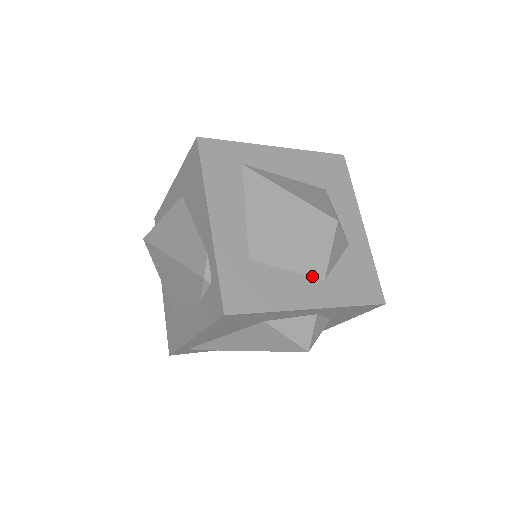
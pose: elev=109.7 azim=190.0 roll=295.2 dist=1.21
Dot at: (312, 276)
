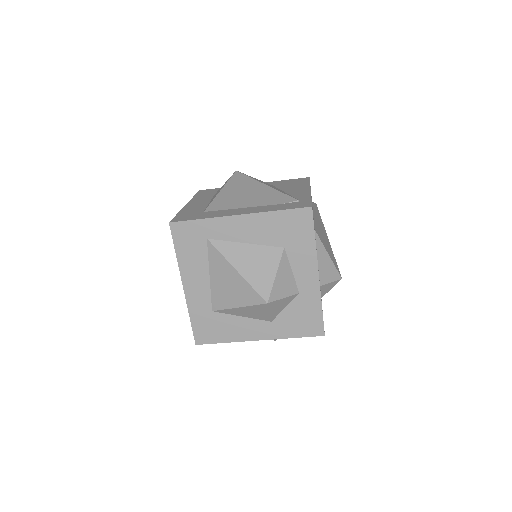
Dot at: (261, 319)
